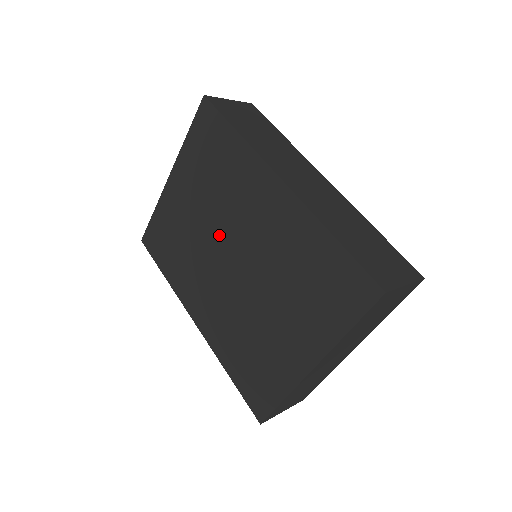
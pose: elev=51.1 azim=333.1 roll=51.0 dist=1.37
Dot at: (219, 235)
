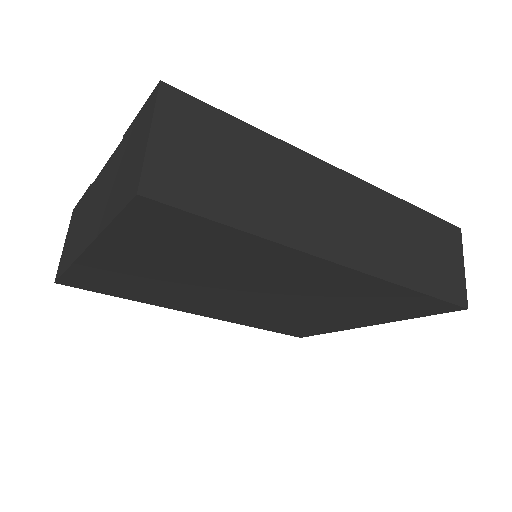
Dot at: (224, 286)
